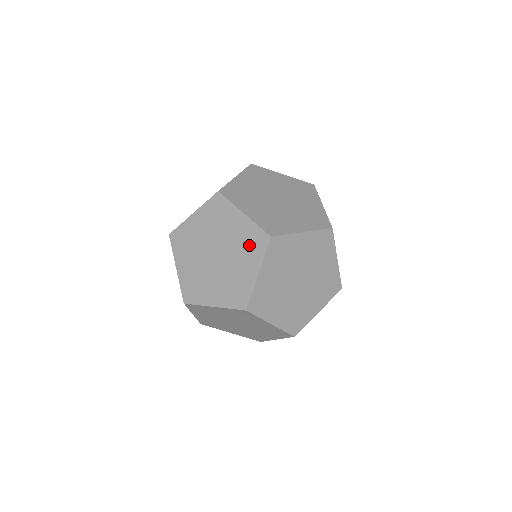
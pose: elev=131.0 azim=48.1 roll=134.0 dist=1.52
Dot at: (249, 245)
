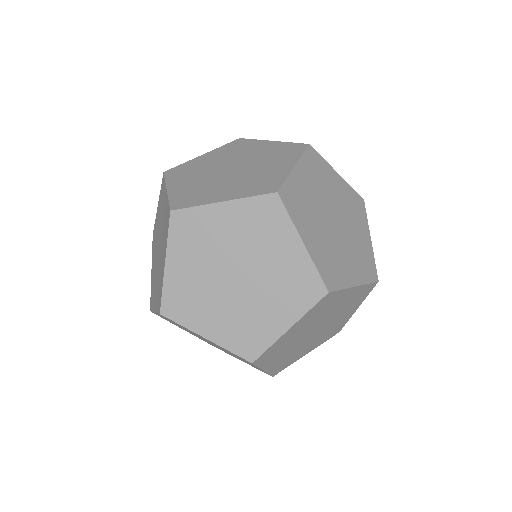
Dot at: (280, 154)
